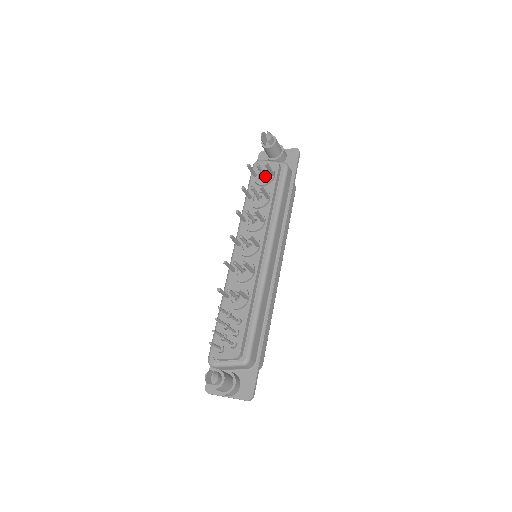
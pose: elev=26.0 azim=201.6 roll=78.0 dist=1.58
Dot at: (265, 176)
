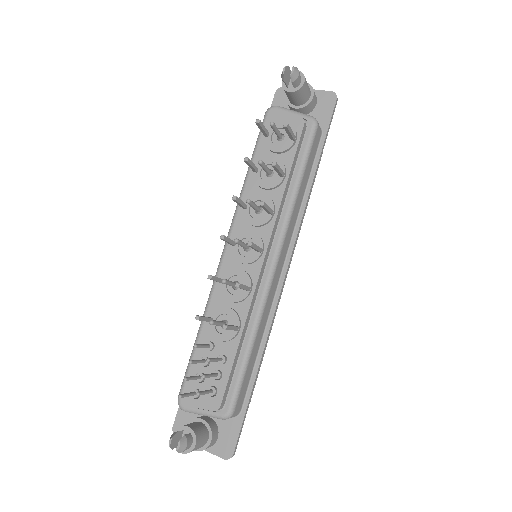
Dot at: (281, 138)
